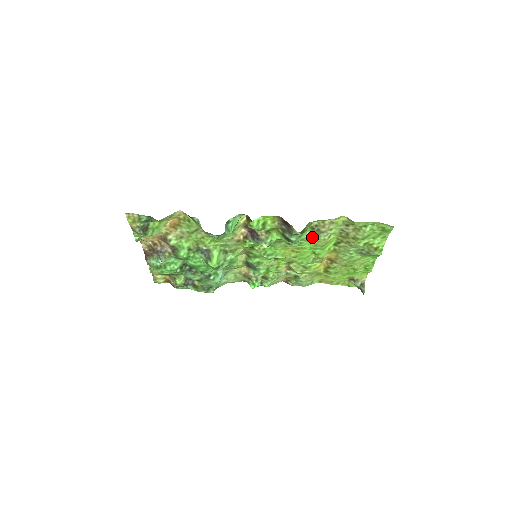
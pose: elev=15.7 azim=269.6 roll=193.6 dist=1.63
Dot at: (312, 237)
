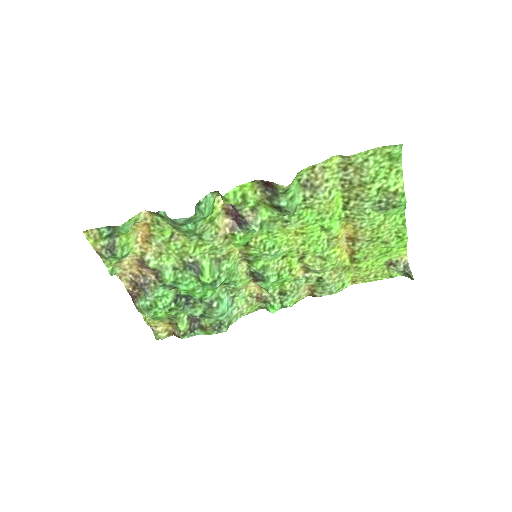
Dot at: (309, 199)
